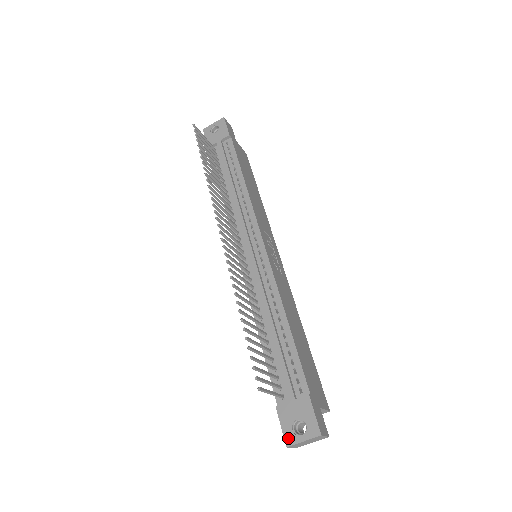
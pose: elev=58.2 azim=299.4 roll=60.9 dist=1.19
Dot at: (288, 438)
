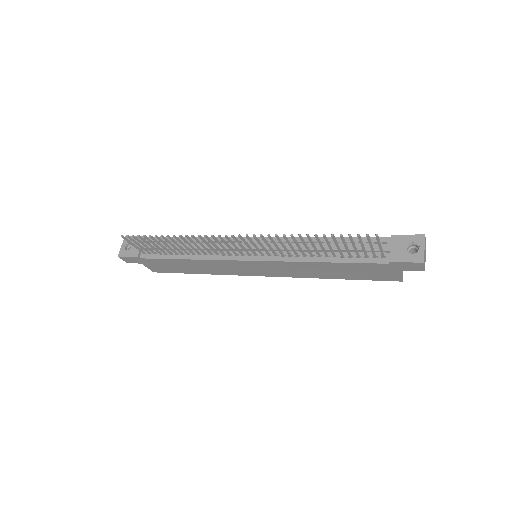
Dot at: (417, 259)
